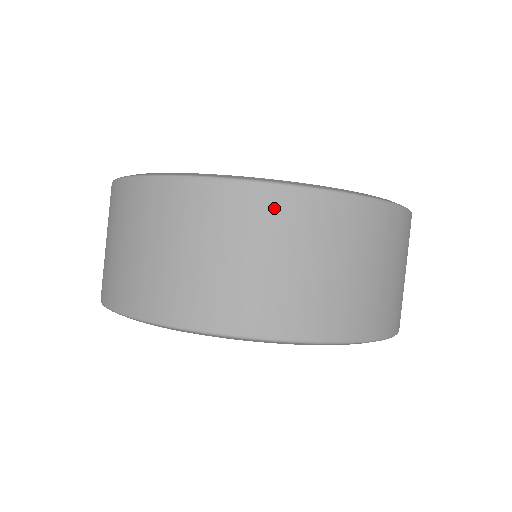
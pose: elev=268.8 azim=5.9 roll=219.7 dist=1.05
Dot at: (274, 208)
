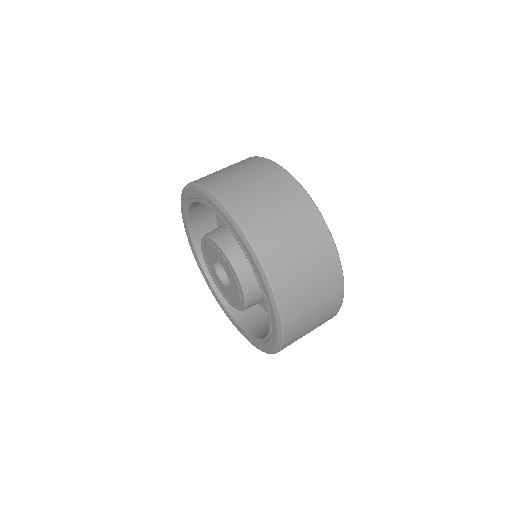
Dot at: occluded
